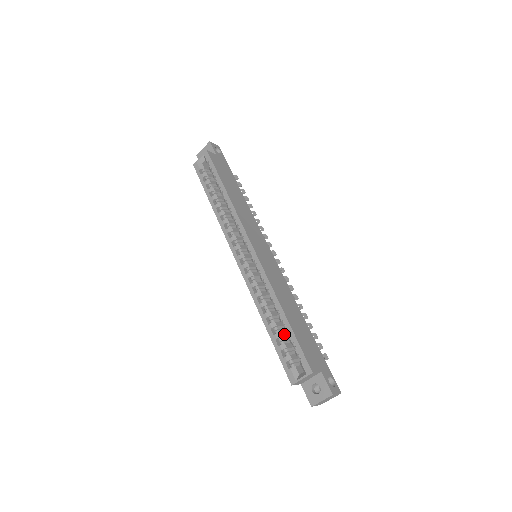
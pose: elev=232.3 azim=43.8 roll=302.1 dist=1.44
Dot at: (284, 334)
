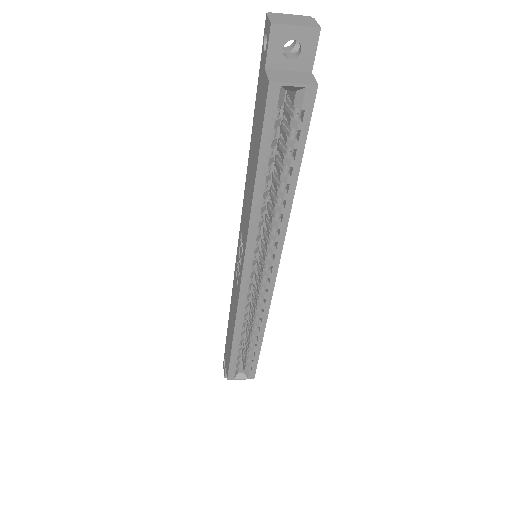
Dot at: occluded
